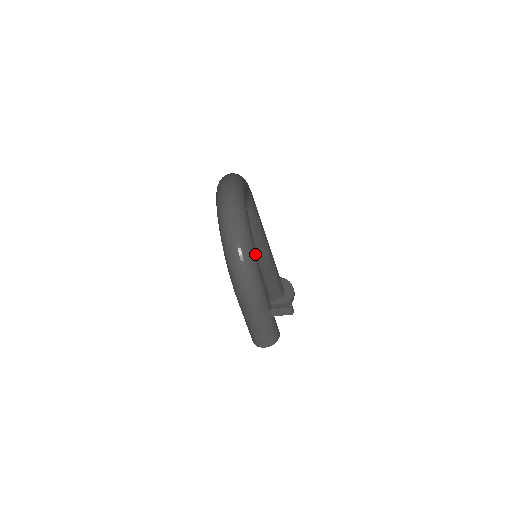
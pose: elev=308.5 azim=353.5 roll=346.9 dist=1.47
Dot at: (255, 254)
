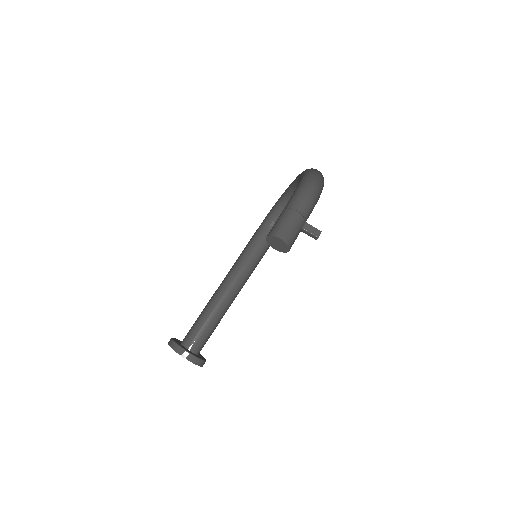
Dot at: occluded
